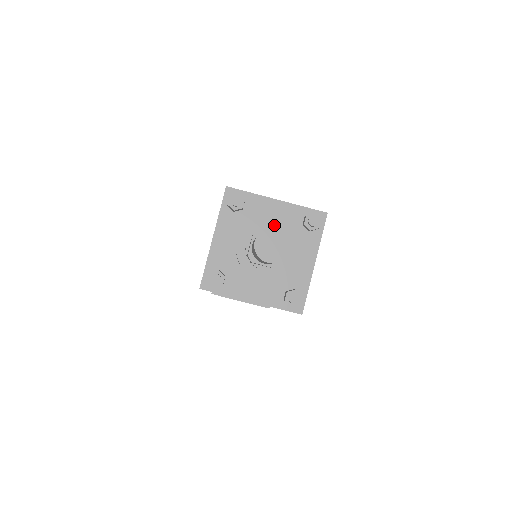
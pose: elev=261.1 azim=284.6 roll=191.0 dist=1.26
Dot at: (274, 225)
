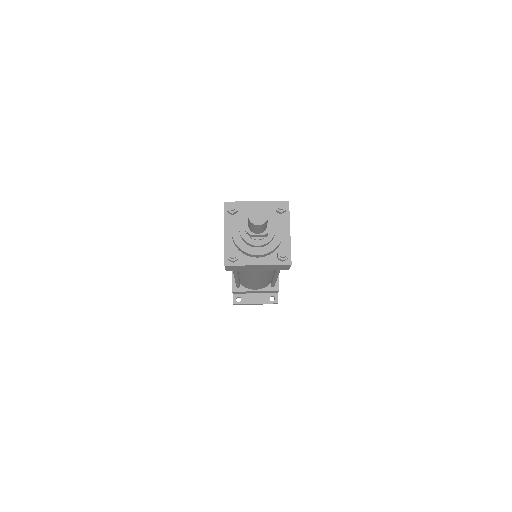
Dot at: occluded
